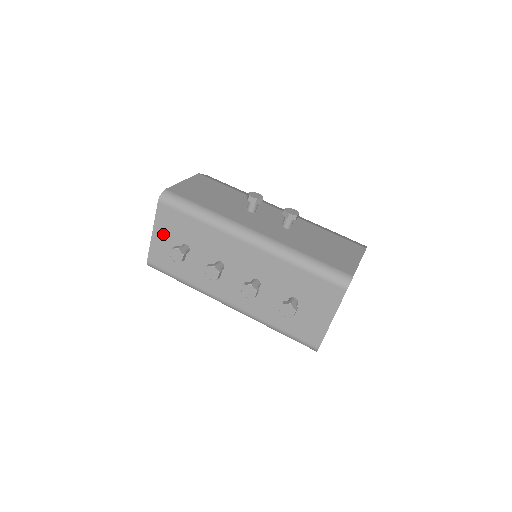
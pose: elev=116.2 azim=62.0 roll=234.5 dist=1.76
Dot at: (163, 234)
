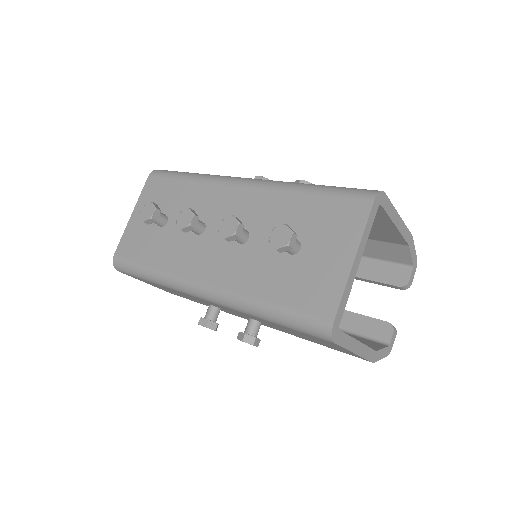
Dot at: occluded
